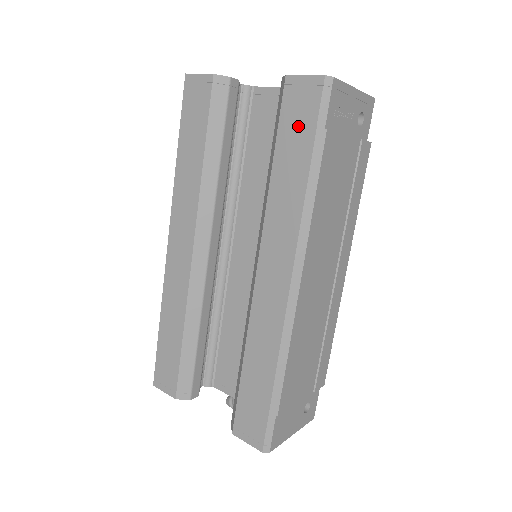
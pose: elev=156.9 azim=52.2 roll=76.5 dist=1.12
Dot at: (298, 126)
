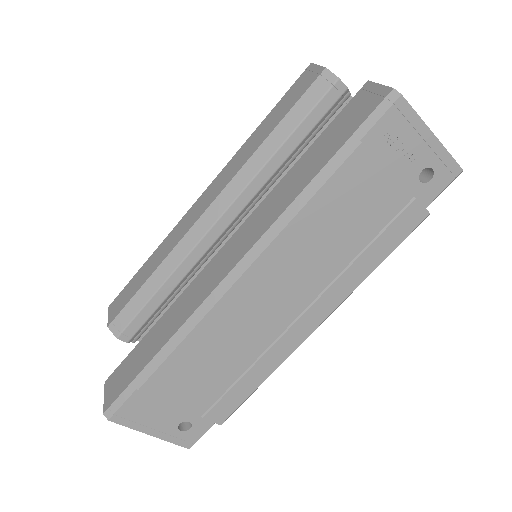
Dot at: (342, 129)
